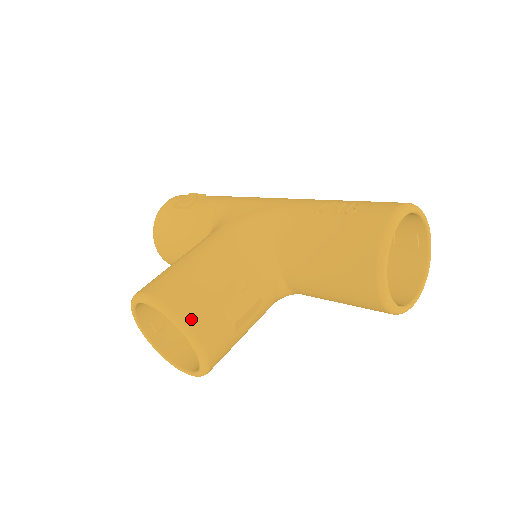
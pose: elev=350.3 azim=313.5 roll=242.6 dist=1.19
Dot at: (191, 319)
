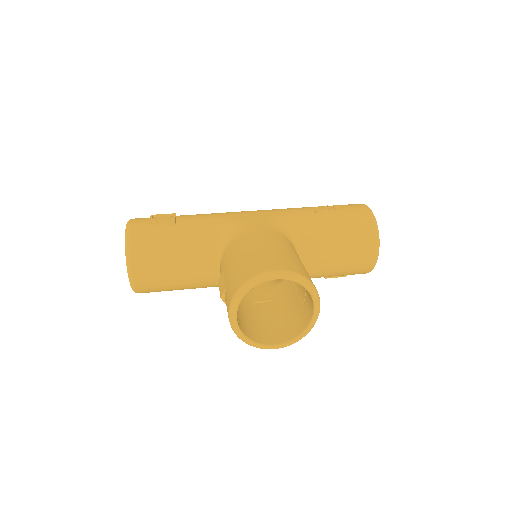
Dot at: occluded
